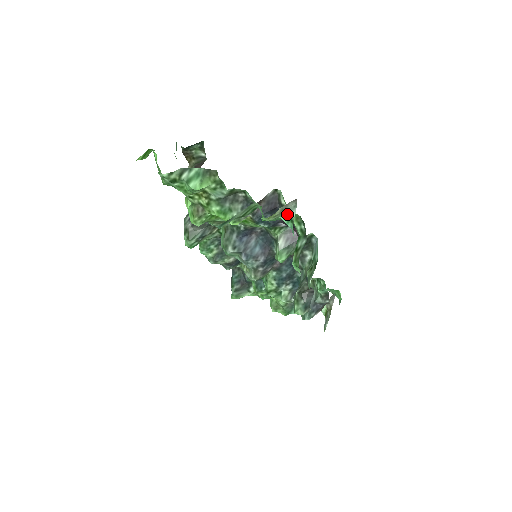
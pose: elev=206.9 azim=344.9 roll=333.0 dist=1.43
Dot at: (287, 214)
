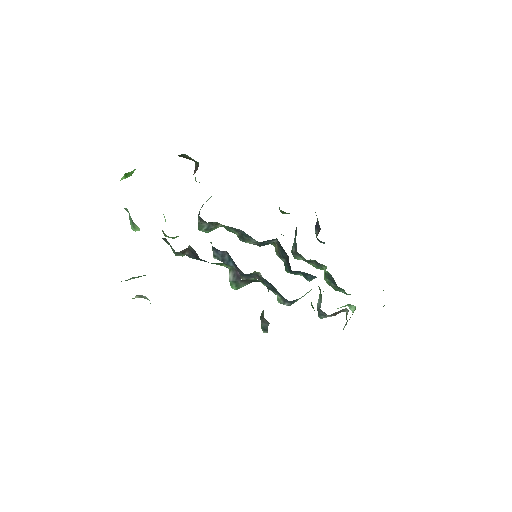
Dot at: (147, 299)
